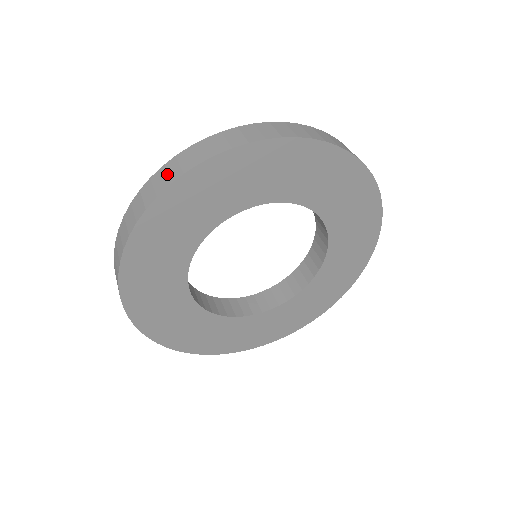
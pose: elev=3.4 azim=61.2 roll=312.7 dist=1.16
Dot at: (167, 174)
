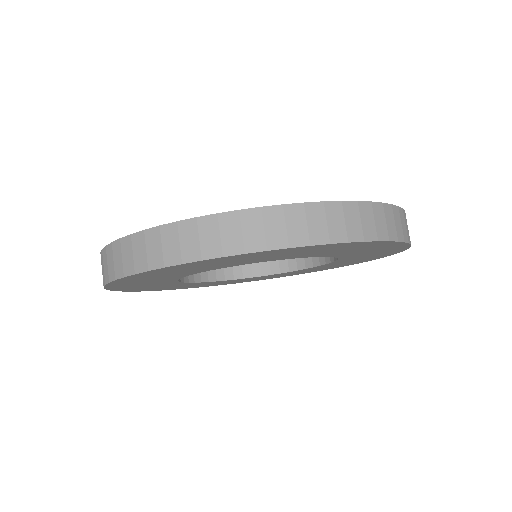
Dot at: (329, 223)
